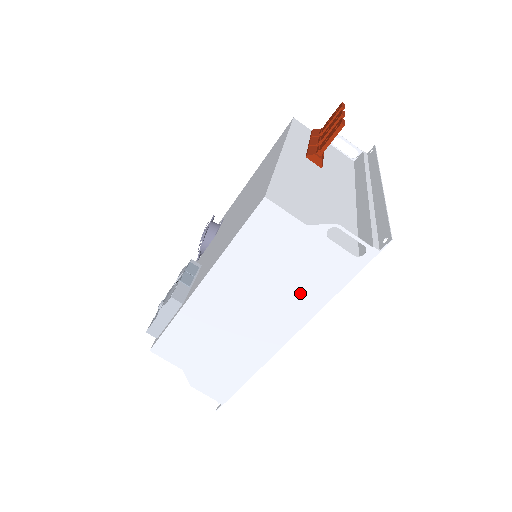
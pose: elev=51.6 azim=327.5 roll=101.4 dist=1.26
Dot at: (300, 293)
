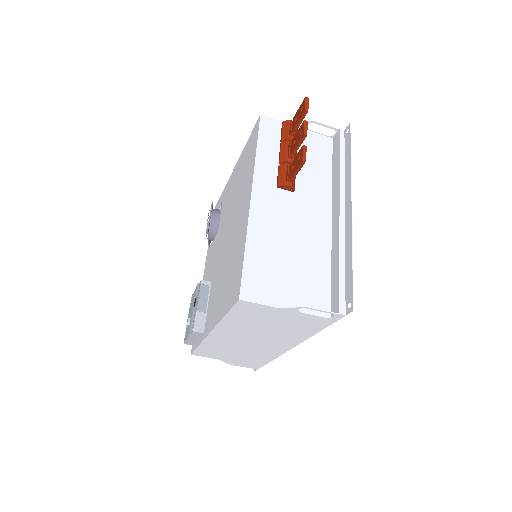
Dot at: (291, 332)
